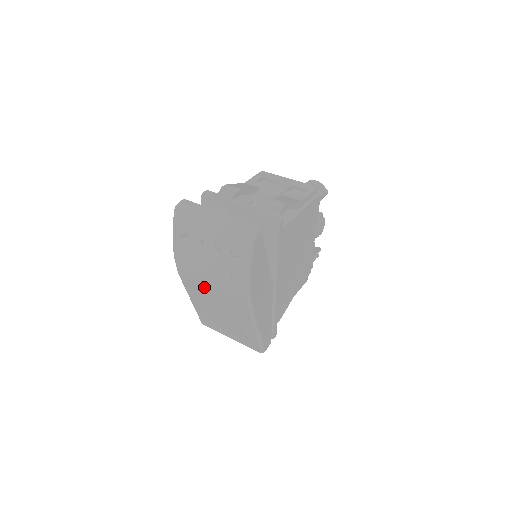
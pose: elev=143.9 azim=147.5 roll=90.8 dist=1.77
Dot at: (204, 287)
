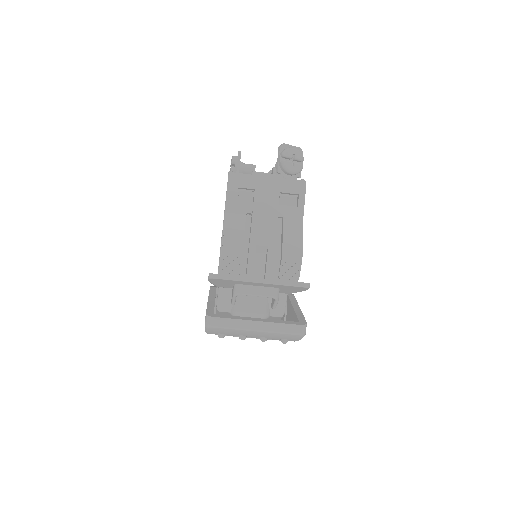
Dot at: occluded
